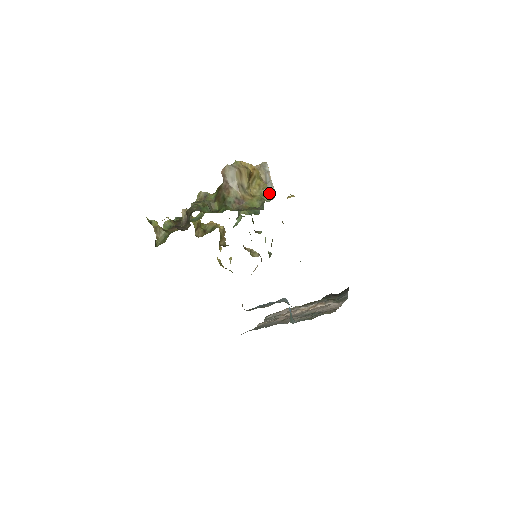
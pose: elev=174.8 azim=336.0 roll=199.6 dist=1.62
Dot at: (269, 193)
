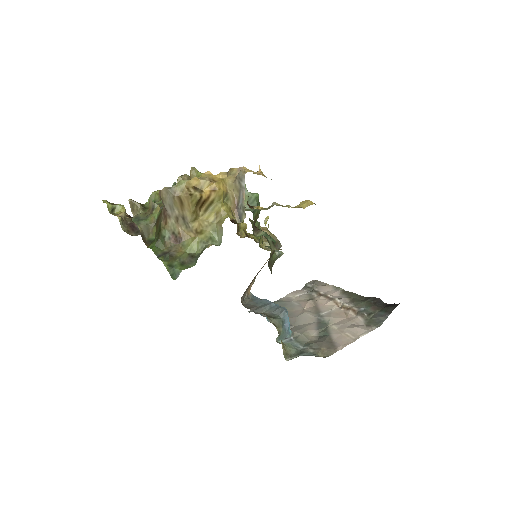
Dot at: (238, 220)
